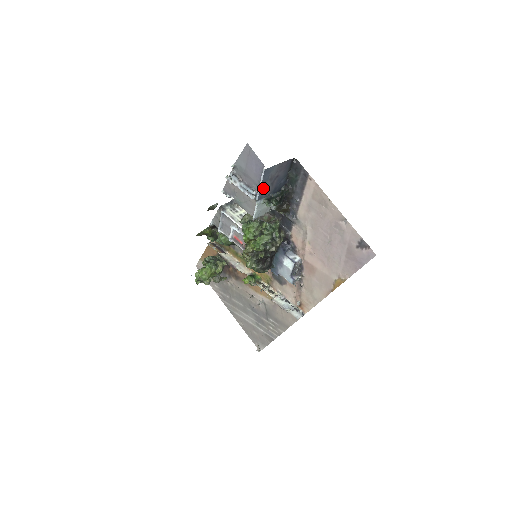
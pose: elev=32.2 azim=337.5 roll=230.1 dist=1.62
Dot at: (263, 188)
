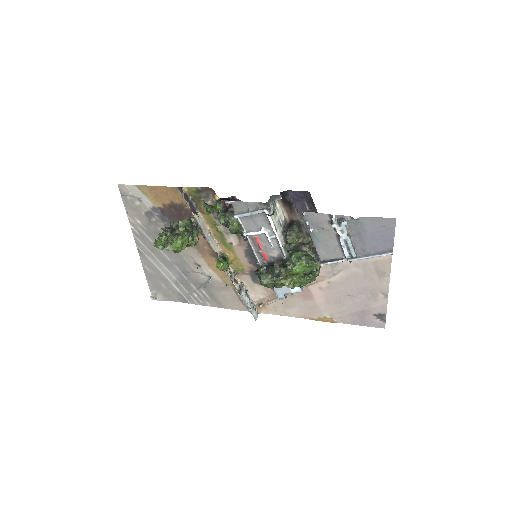
Dot at: (364, 255)
